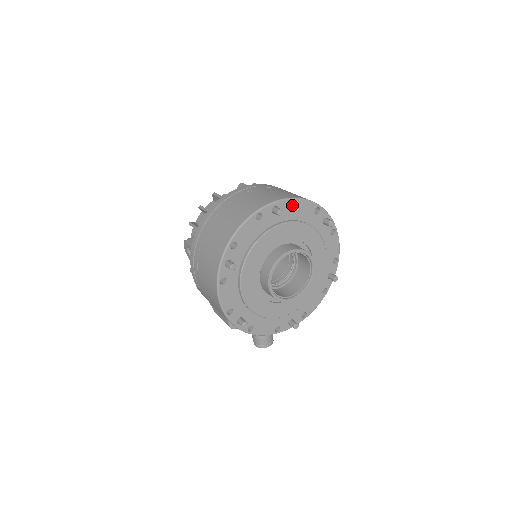
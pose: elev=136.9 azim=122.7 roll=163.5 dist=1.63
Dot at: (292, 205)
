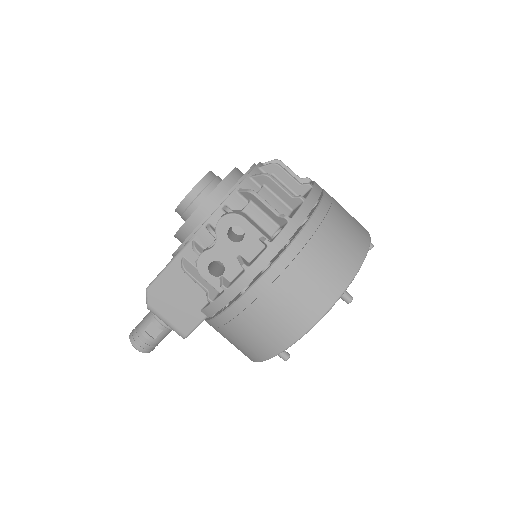
Dot at: occluded
